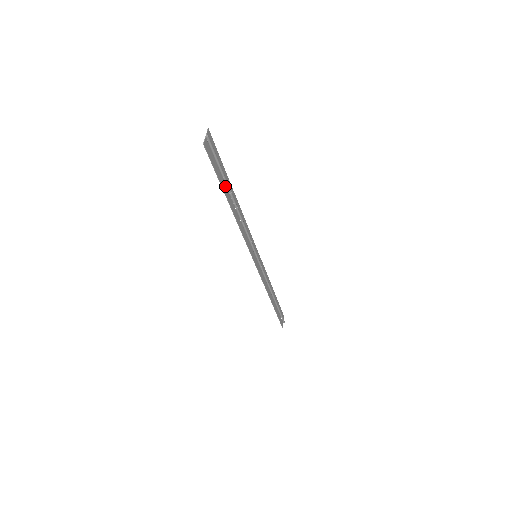
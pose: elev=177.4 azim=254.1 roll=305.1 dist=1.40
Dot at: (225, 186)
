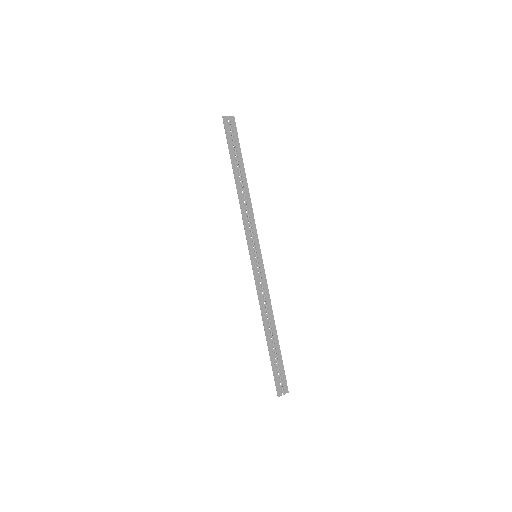
Dot at: (235, 161)
